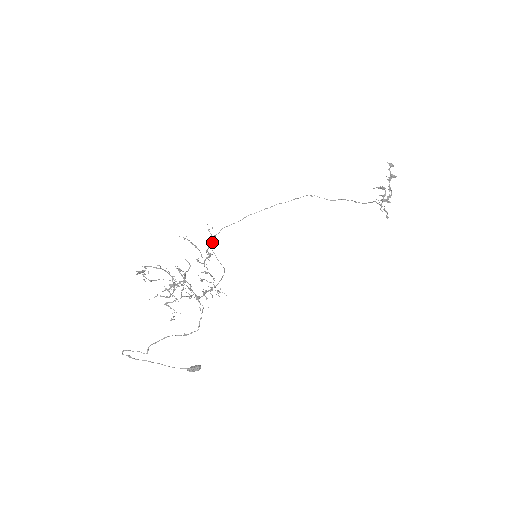
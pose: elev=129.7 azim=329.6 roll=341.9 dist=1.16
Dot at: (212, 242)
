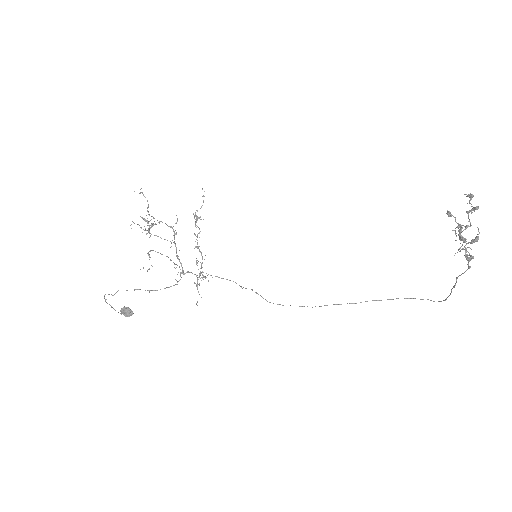
Dot at: occluded
